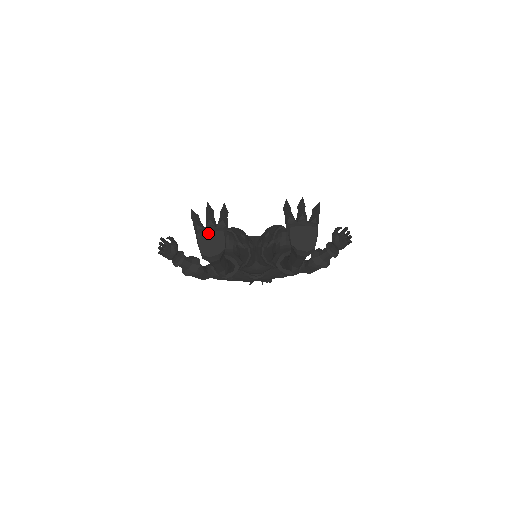
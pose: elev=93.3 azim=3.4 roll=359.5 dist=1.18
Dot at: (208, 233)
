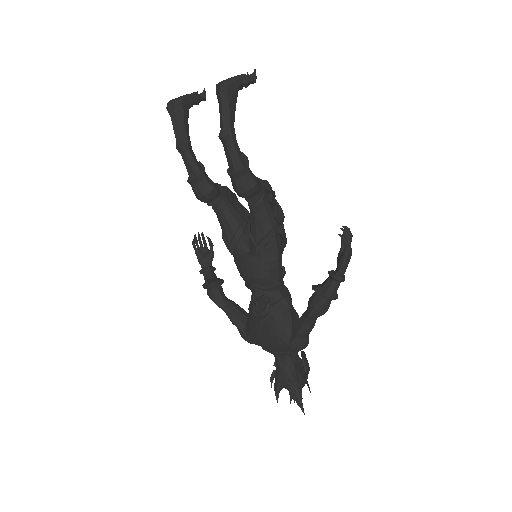
Dot at: occluded
